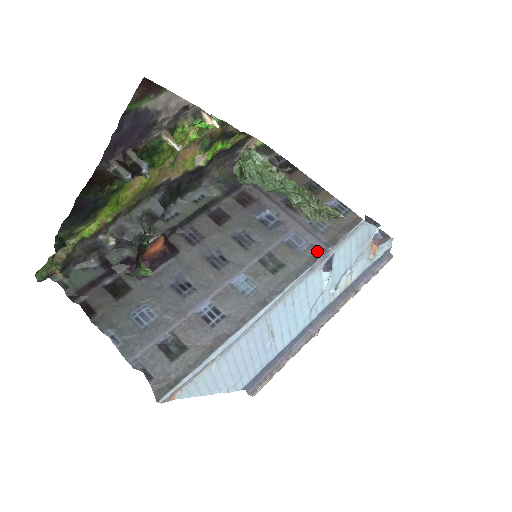
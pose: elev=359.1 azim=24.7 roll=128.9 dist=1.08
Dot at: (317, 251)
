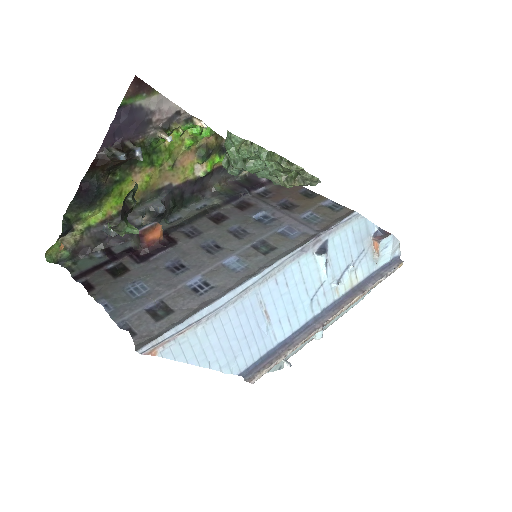
Dot at: (309, 236)
